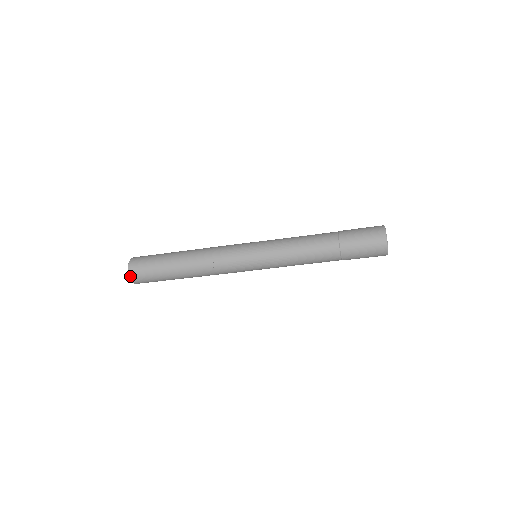
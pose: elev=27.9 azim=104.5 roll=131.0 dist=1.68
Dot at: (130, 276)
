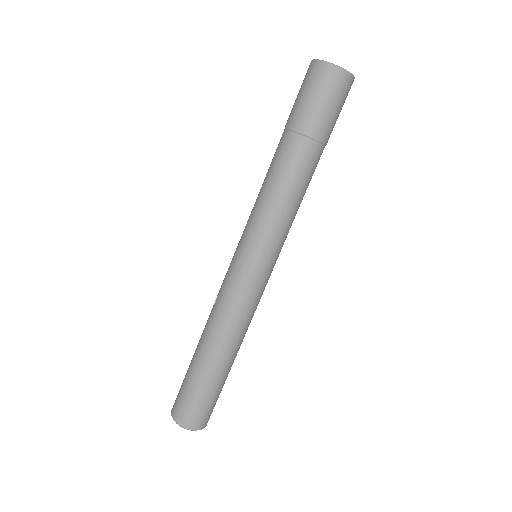
Dot at: (172, 410)
